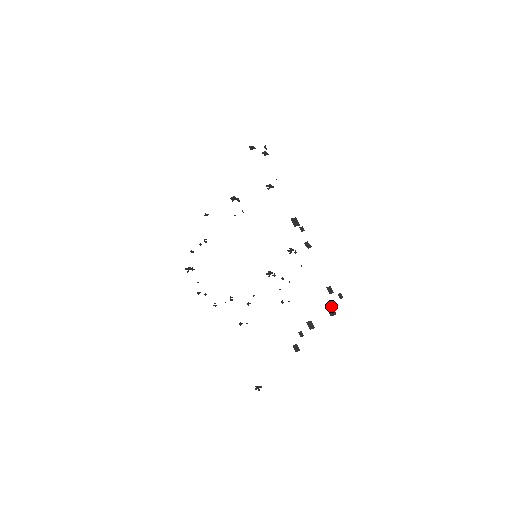
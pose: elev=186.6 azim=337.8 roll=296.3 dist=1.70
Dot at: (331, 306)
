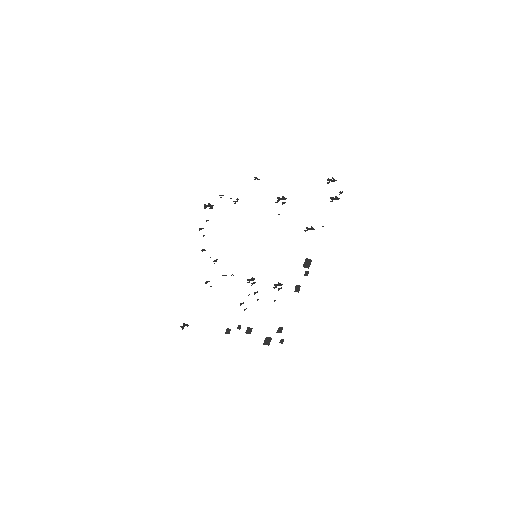
Dot at: (271, 338)
